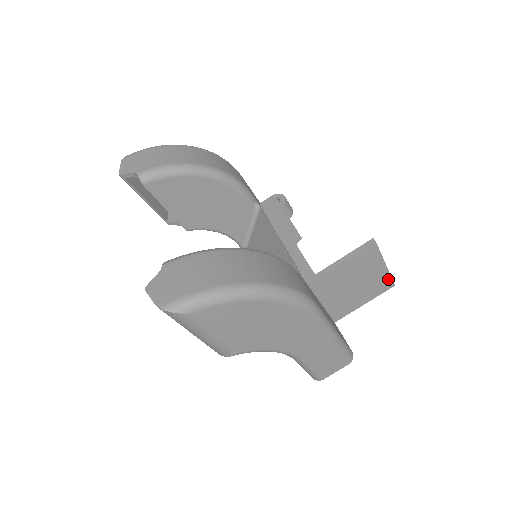
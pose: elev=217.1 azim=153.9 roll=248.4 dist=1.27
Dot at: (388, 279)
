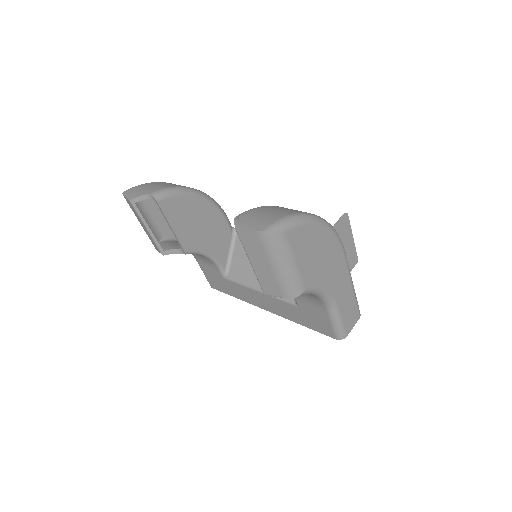
Dot at: (355, 254)
